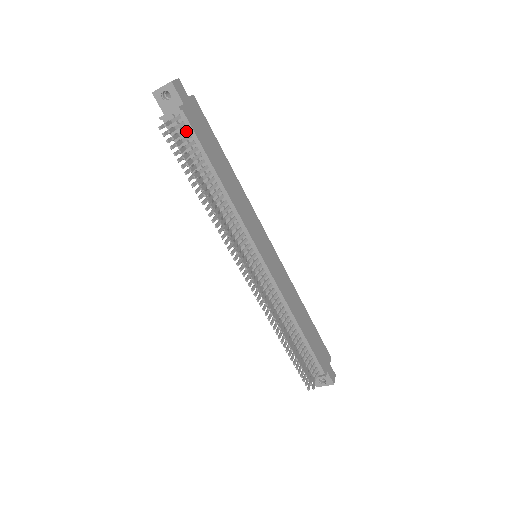
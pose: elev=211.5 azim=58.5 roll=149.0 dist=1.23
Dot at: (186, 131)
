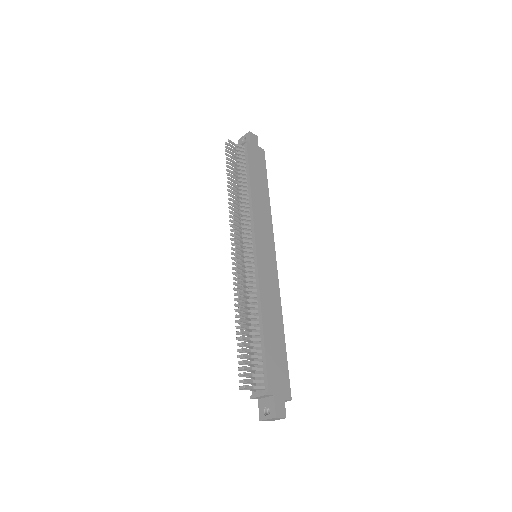
Dot at: (243, 155)
